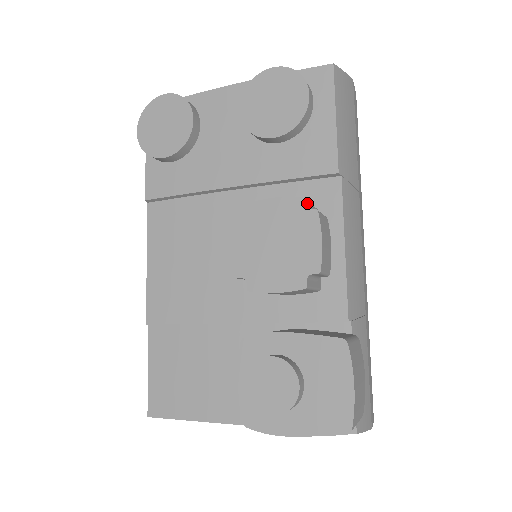
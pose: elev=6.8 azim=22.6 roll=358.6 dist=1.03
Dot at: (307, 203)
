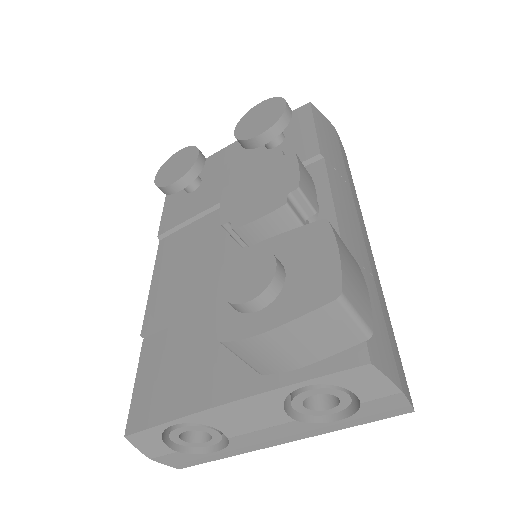
Dot at: occluded
